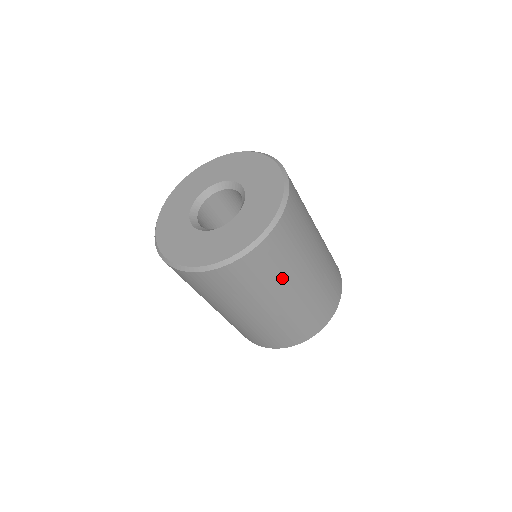
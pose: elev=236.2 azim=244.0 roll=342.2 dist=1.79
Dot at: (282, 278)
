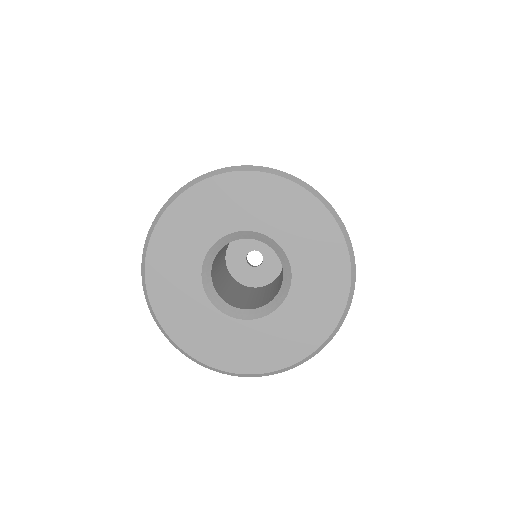
Dot at: occluded
